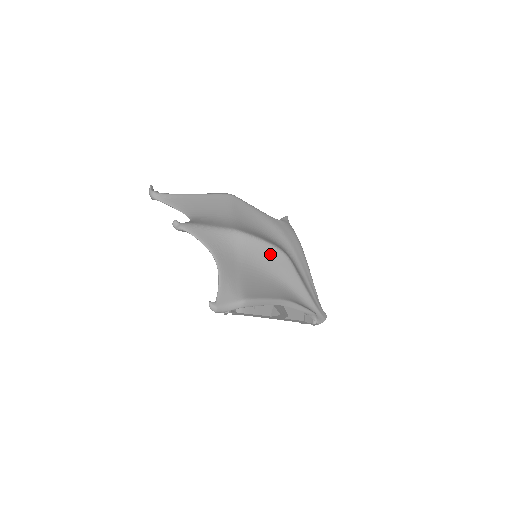
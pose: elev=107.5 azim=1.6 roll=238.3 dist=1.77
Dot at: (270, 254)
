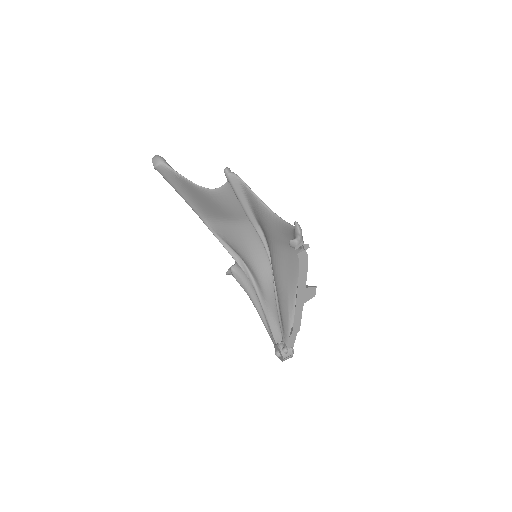
Dot at: occluded
